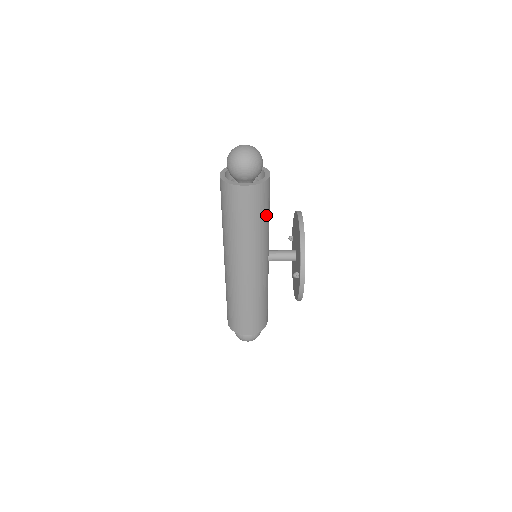
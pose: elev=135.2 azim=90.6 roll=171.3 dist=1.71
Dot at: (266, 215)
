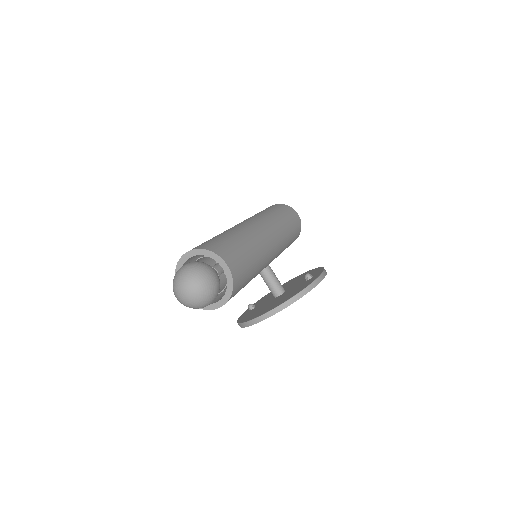
Dot at: occluded
